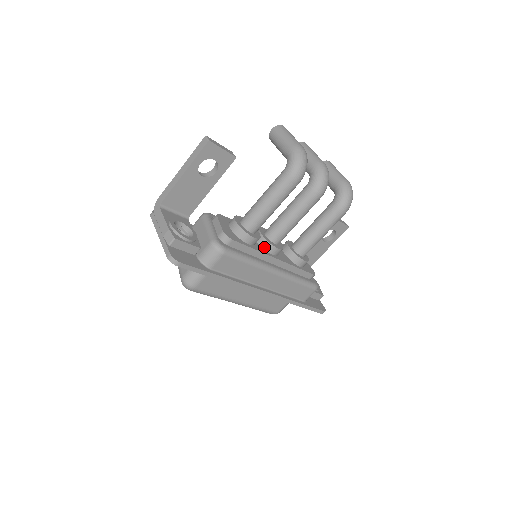
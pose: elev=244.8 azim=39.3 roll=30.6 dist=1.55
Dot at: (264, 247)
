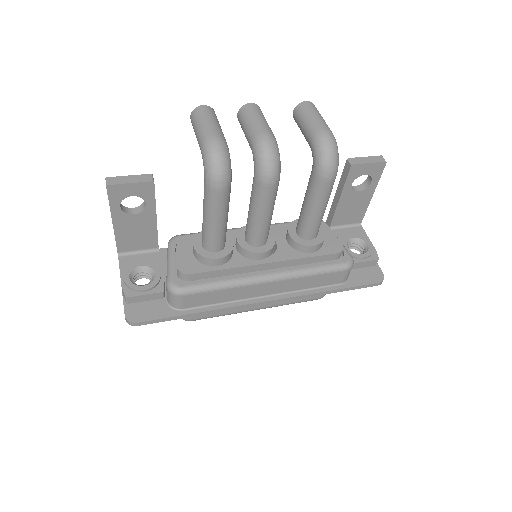
Dot at: (245, 256)
